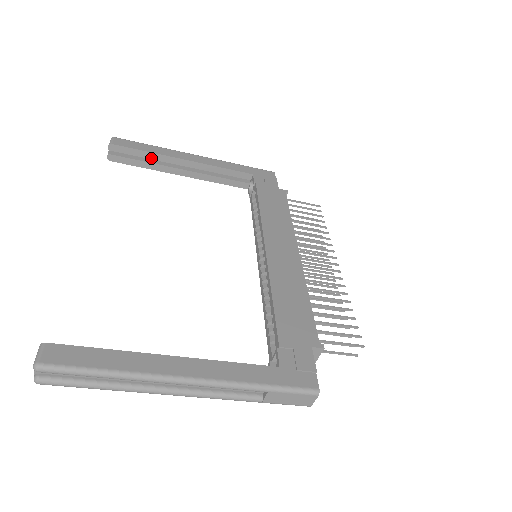
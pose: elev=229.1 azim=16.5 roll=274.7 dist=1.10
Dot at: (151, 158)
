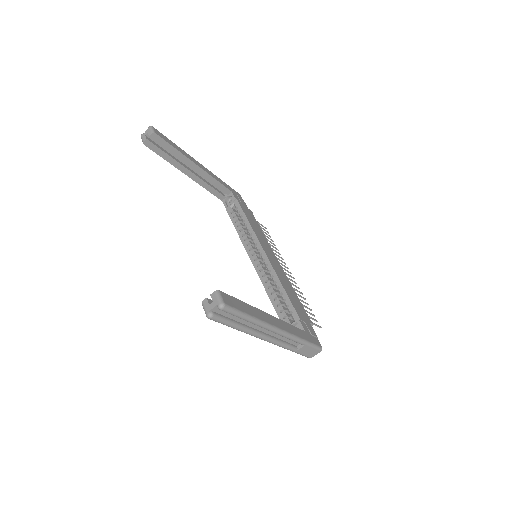
Dot at: (175, 155)
